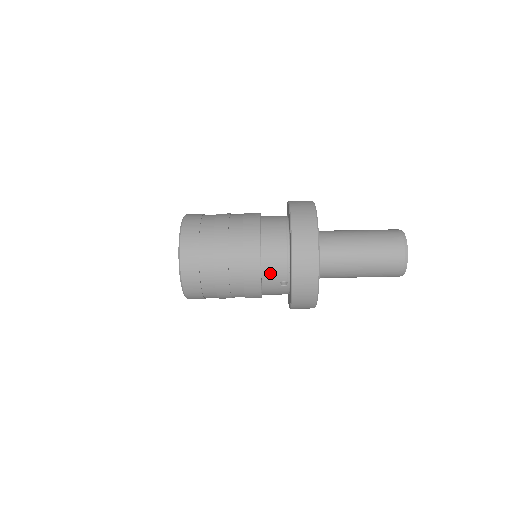
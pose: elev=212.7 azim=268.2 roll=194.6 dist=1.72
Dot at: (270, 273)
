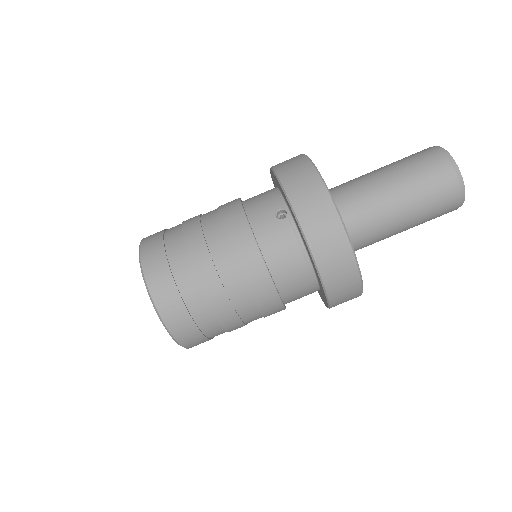
Dot at: (257, 209)
